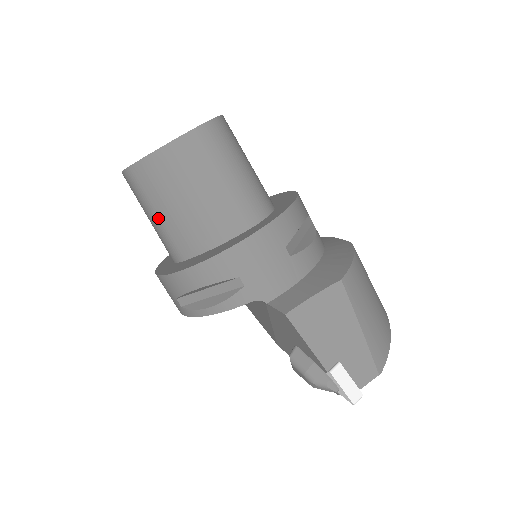
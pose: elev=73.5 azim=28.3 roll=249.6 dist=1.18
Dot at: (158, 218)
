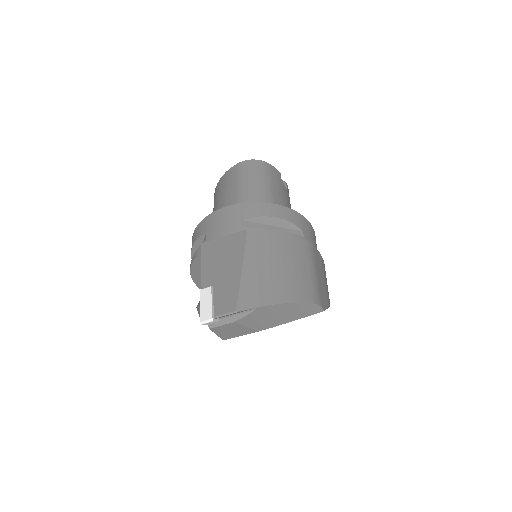
Dot at: occluded
